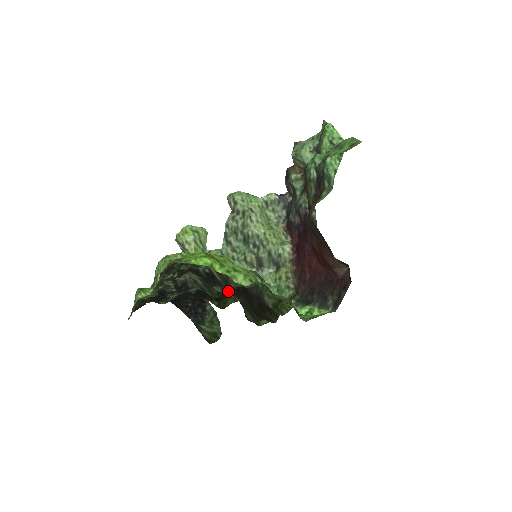
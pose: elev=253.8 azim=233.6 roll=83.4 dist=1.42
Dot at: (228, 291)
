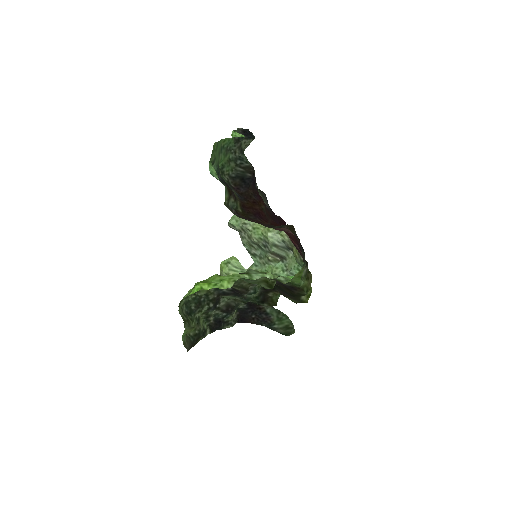
Dot at: (264, 291)
